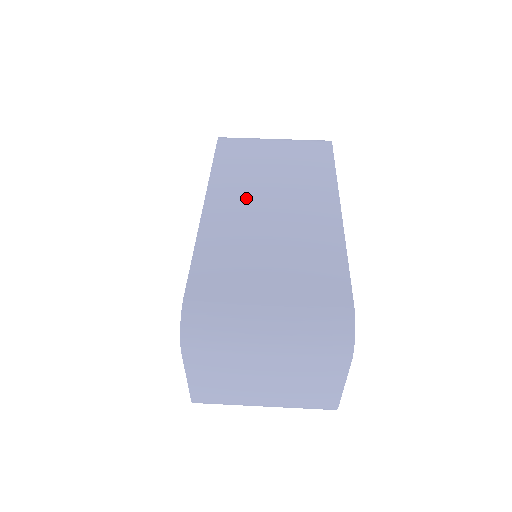
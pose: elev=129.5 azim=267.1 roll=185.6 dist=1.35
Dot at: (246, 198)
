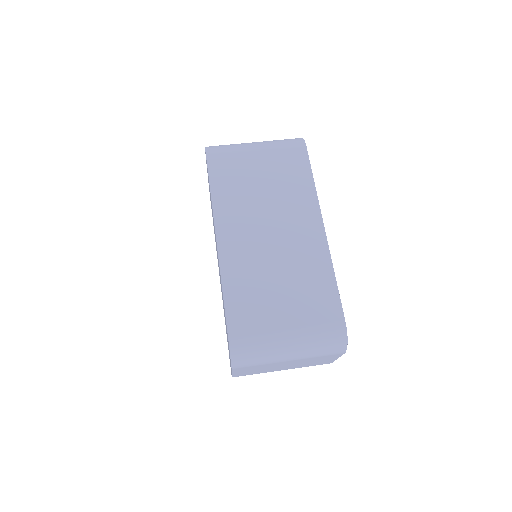
Dot at: (248, 227)
